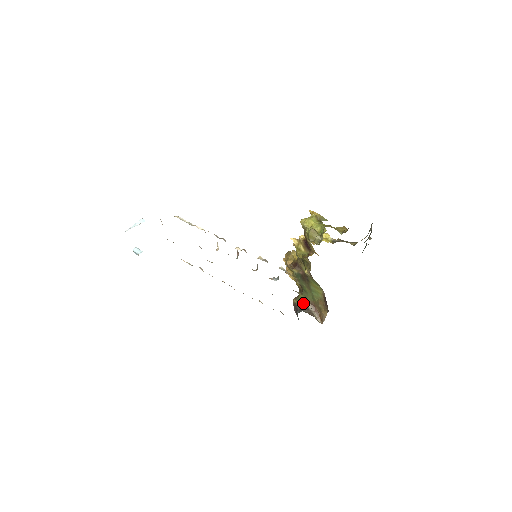
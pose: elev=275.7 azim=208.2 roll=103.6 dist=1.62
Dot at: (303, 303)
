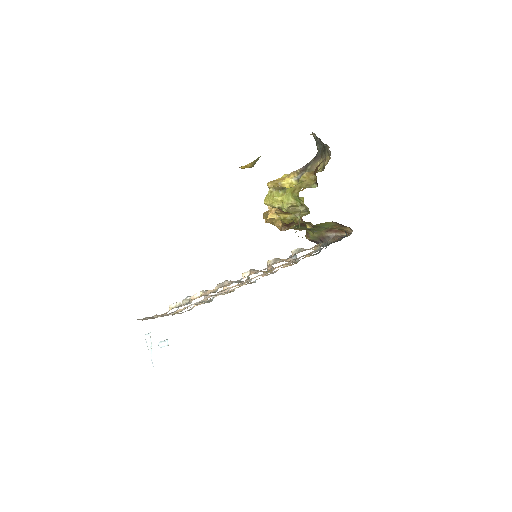
Dot at: (319, 236)
